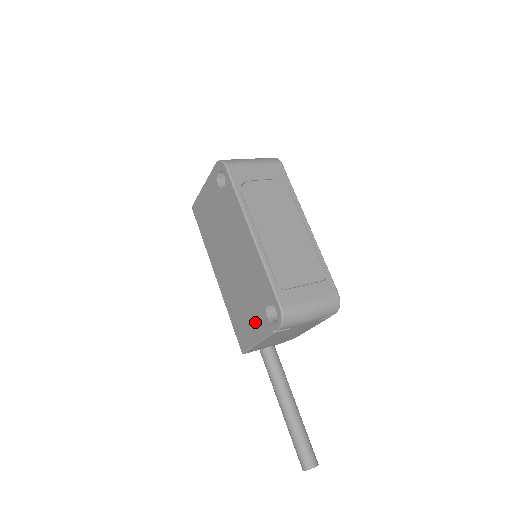
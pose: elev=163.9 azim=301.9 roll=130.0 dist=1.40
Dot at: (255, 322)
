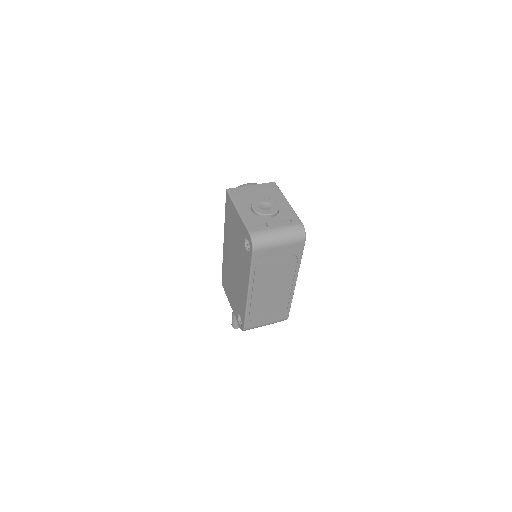
Dot at: (232, 300)
